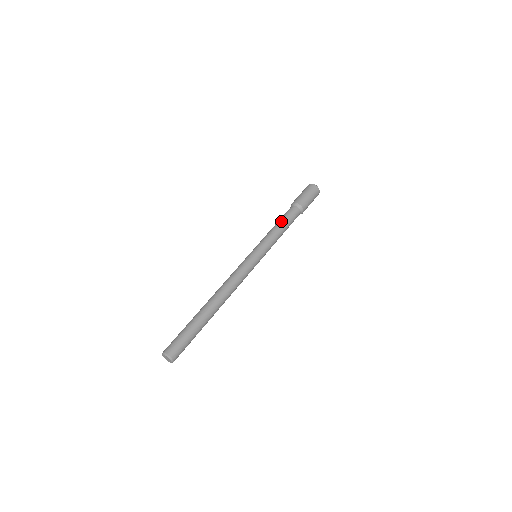
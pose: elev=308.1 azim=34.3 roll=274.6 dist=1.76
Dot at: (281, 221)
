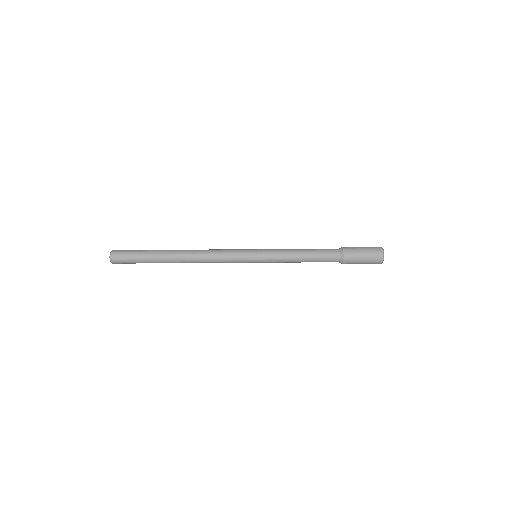
Dot at: occluded
